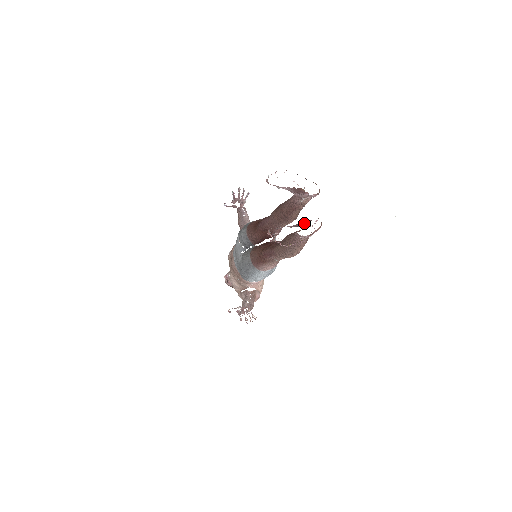
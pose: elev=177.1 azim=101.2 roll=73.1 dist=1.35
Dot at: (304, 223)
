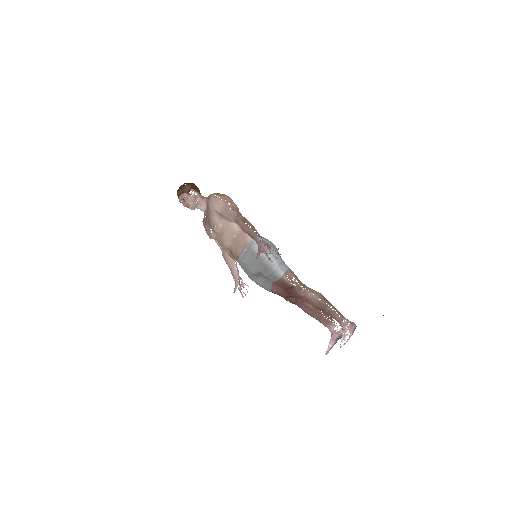
Dot at: occluded
